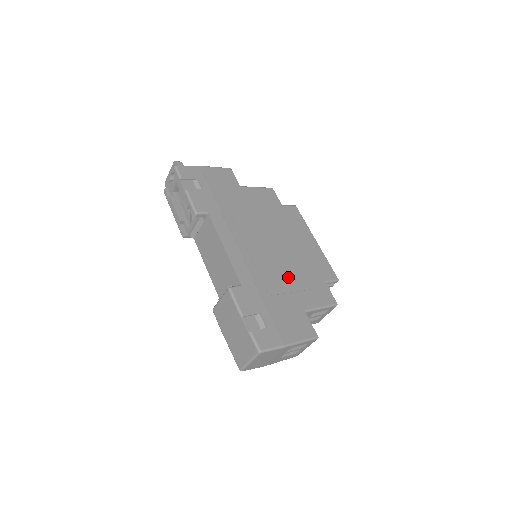
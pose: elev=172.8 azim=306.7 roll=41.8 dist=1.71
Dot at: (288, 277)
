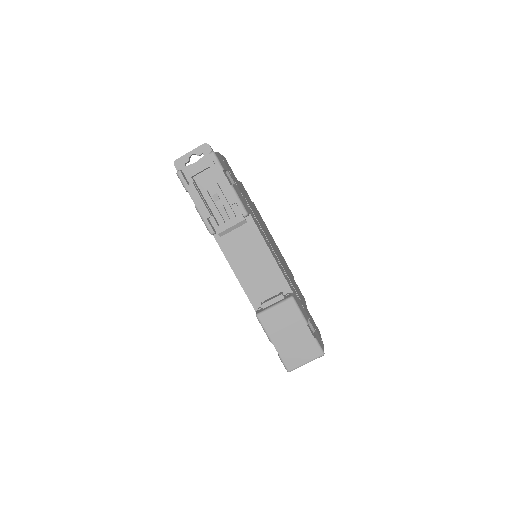
Dot at: occluded
